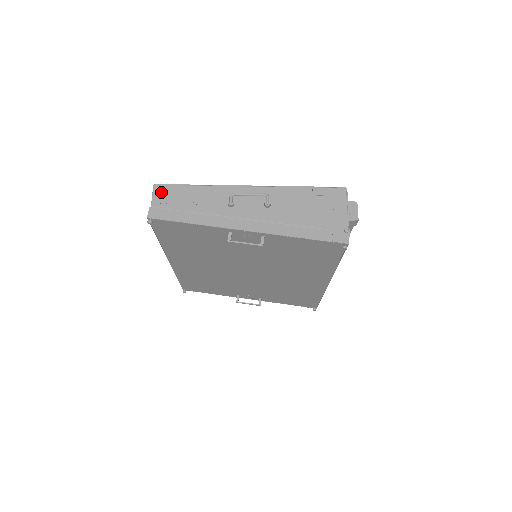
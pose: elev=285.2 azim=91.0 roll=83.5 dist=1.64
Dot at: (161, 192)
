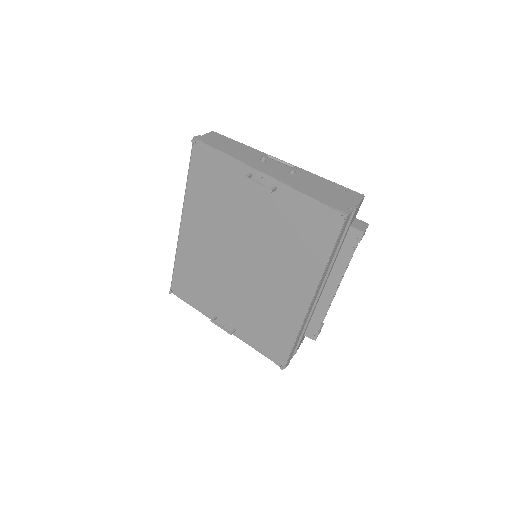
Dot at: (215, 135)
